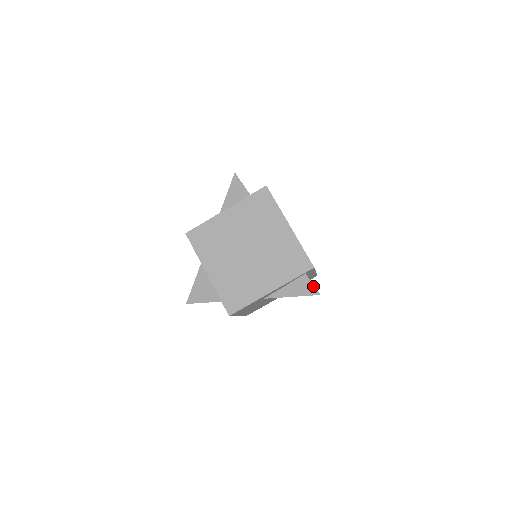
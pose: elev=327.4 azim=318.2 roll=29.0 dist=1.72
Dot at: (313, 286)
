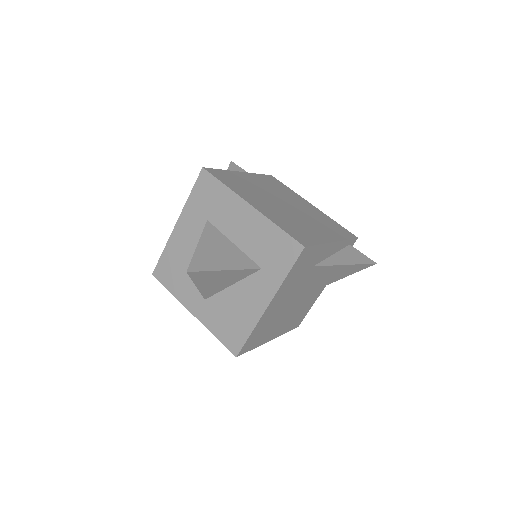
Dot at: (364, 255)
